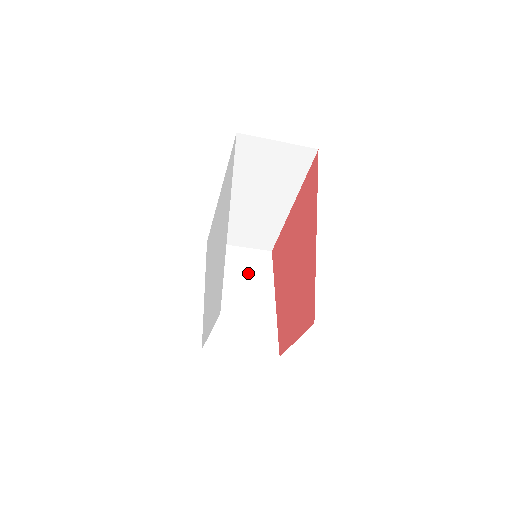
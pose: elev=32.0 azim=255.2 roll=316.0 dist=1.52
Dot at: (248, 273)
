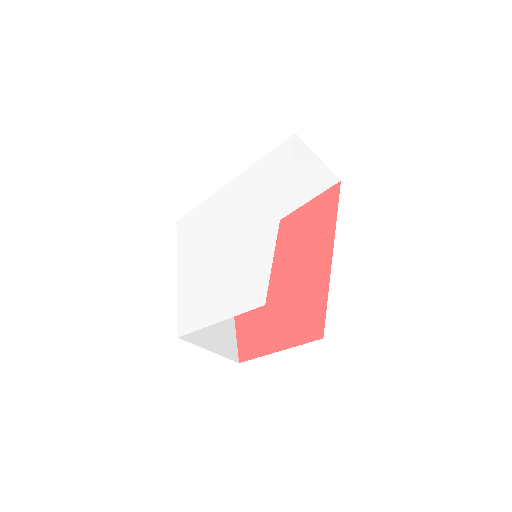
Dot at: occluded
